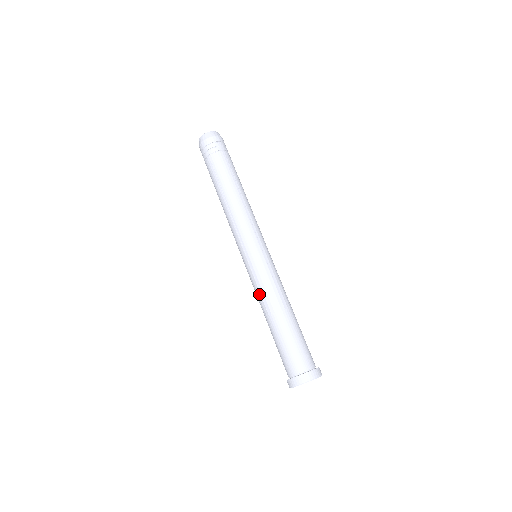
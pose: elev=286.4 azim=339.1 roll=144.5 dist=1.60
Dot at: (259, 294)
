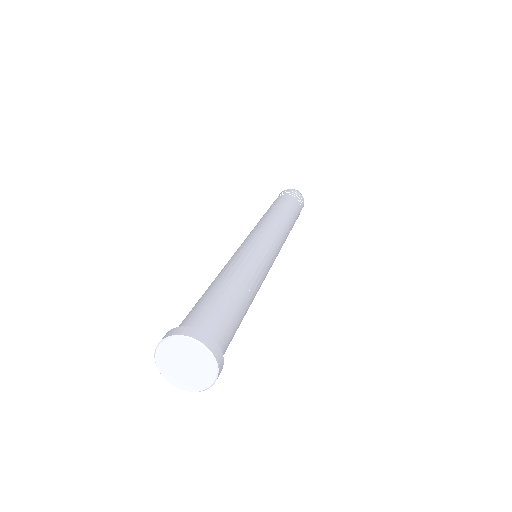
Dot at: (226, 264)
